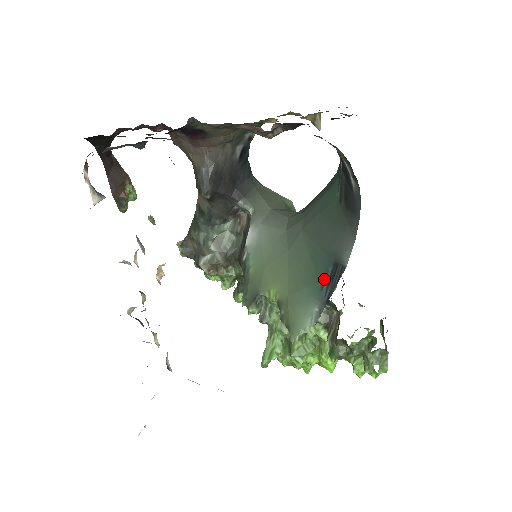
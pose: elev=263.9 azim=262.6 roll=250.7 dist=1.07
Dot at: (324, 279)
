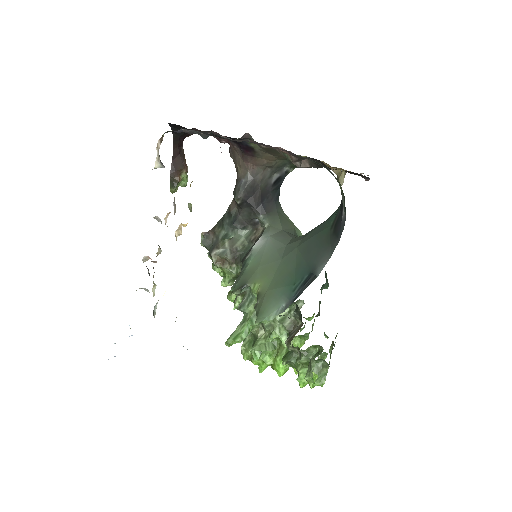
Dot at: (298, 283)
